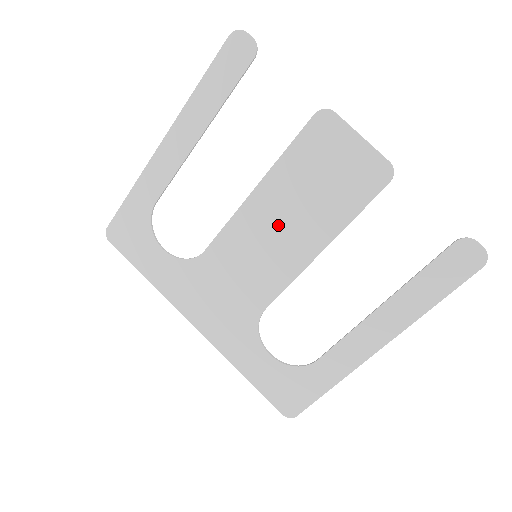
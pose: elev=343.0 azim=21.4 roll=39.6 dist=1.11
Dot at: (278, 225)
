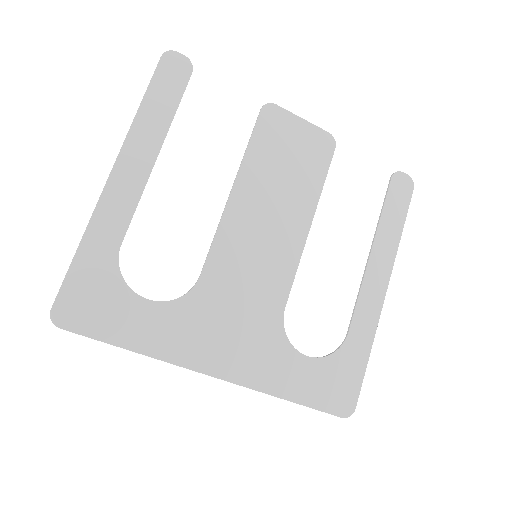
Dot at: (266, 215)
